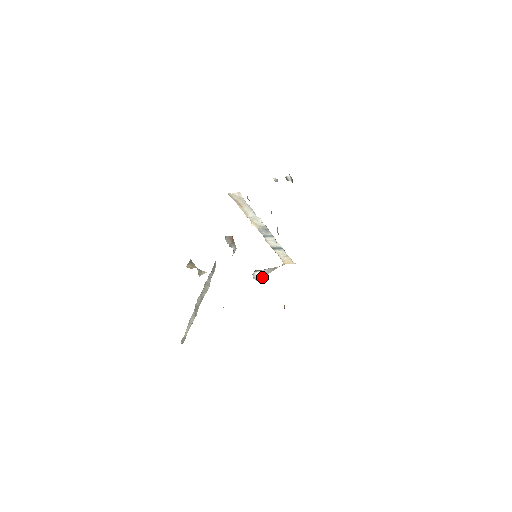
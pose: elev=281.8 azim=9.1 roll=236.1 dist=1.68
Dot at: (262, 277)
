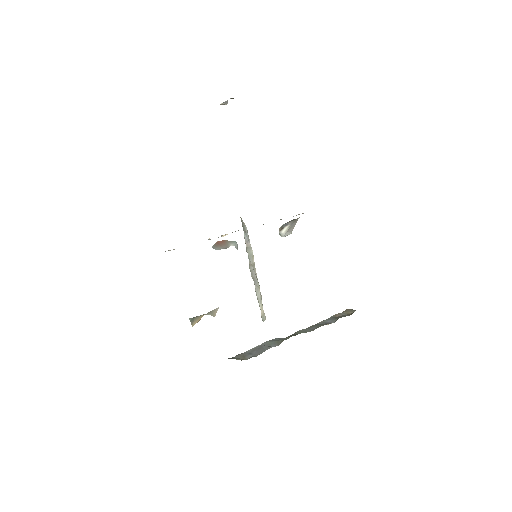
Dot at: (291, 231)
